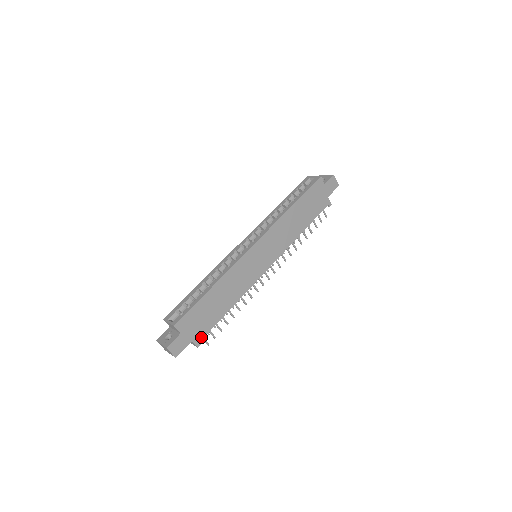
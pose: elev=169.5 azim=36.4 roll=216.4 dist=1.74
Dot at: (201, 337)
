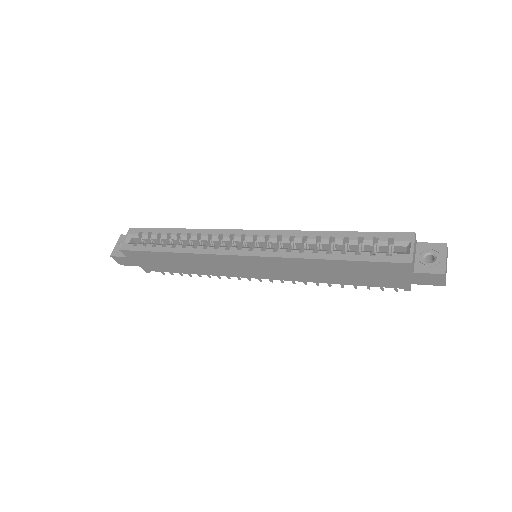
Dot at: (151, 269)
